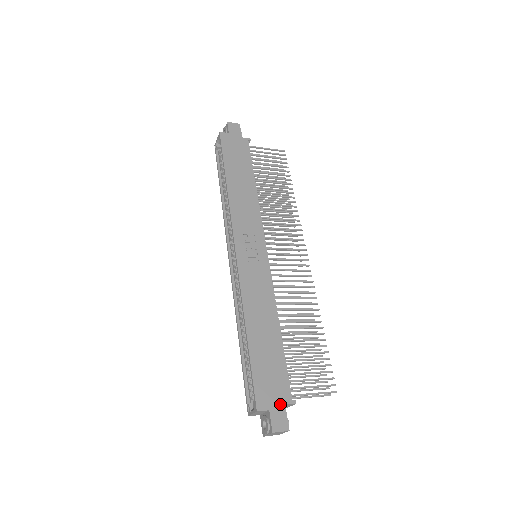
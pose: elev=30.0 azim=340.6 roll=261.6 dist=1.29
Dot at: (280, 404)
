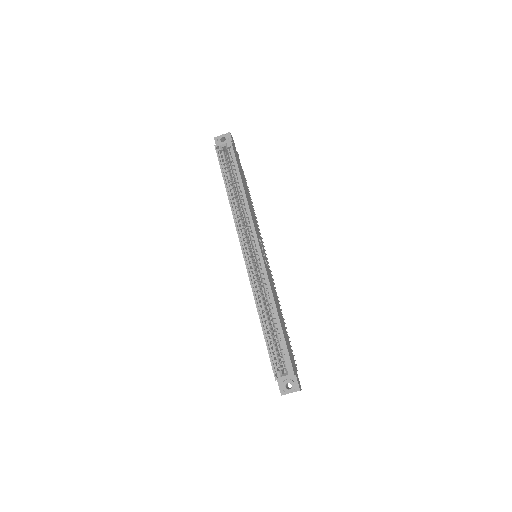
Dot at: (296, 371)
